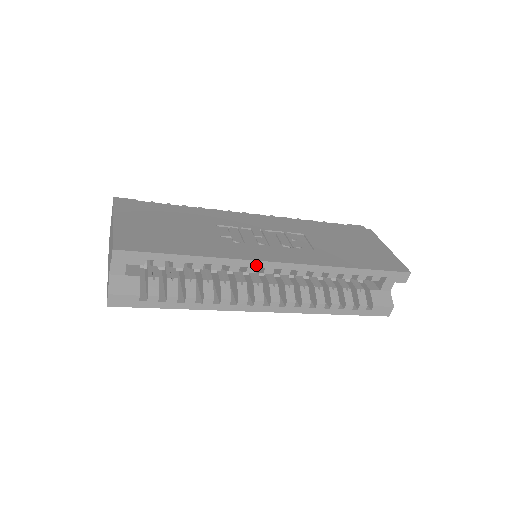
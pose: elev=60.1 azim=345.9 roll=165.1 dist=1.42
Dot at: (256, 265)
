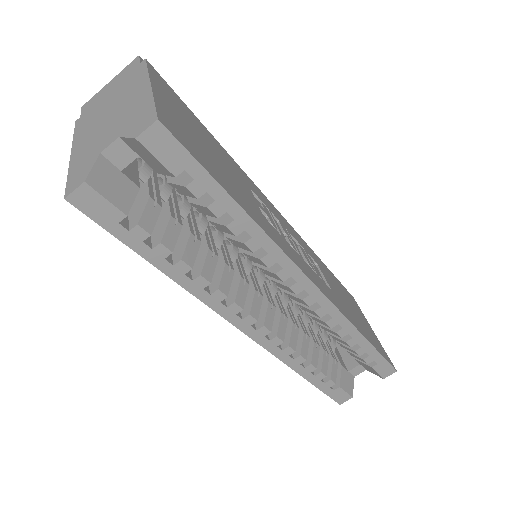
Dot at: (293, 272)
